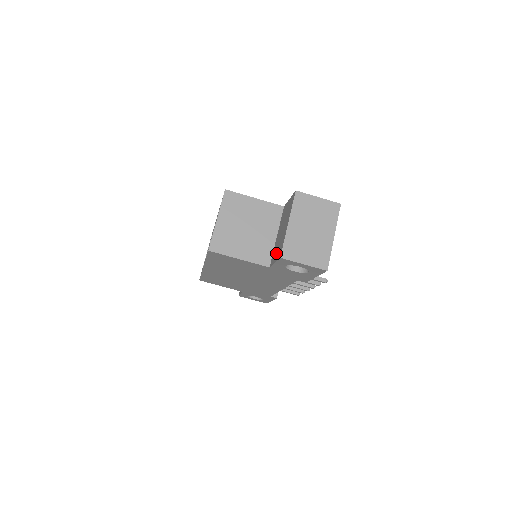
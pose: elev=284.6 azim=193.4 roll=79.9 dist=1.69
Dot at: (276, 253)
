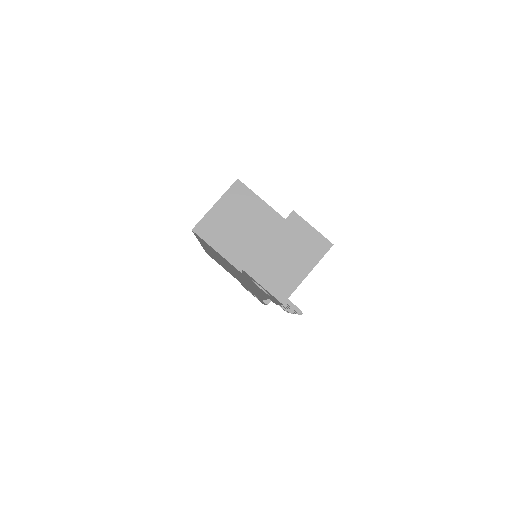
Dot at: occluded
